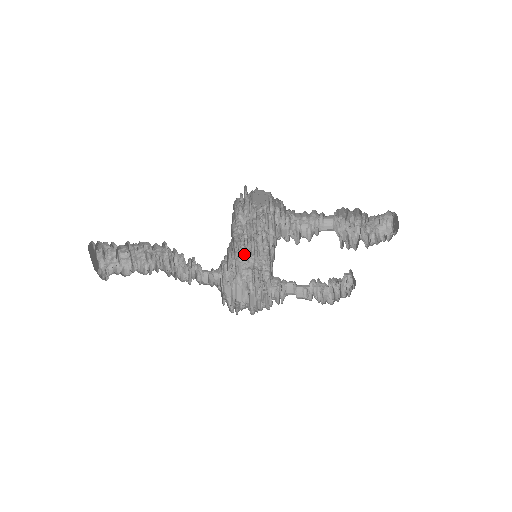
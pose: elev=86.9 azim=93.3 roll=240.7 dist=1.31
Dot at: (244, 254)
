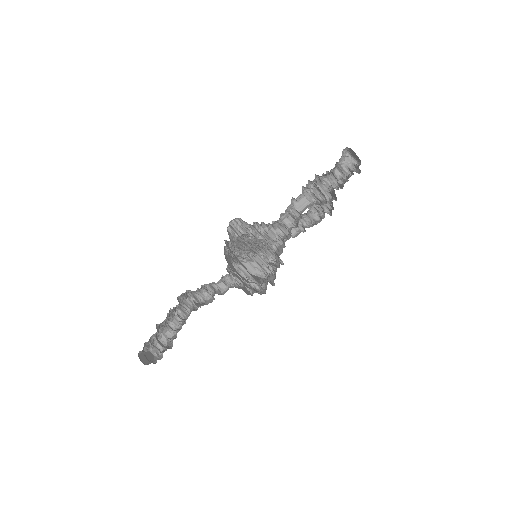
Dot at: (238, 251)
